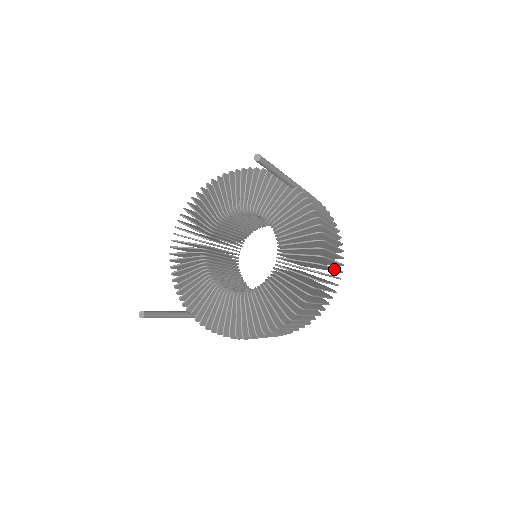
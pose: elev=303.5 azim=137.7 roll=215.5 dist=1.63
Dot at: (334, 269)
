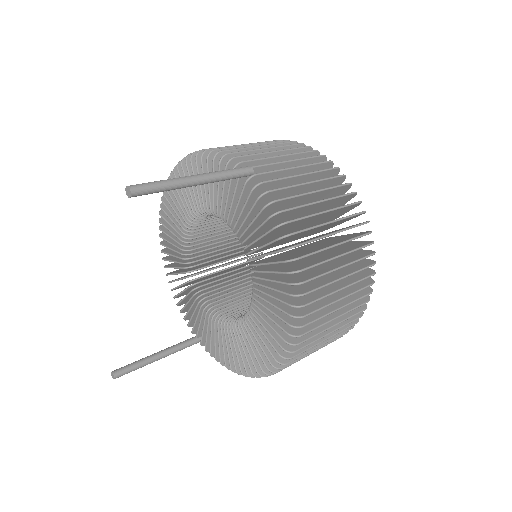
Dot at: (344, 277)
